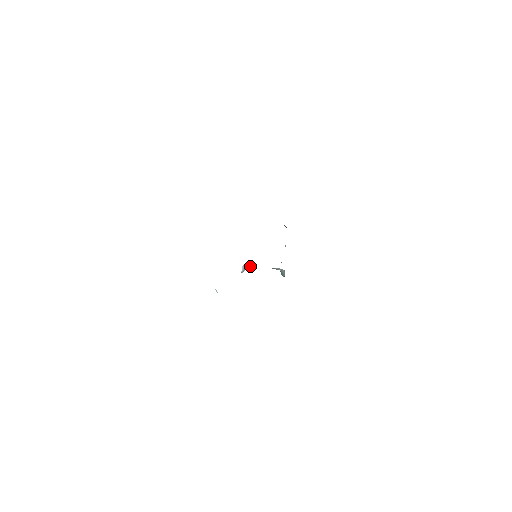
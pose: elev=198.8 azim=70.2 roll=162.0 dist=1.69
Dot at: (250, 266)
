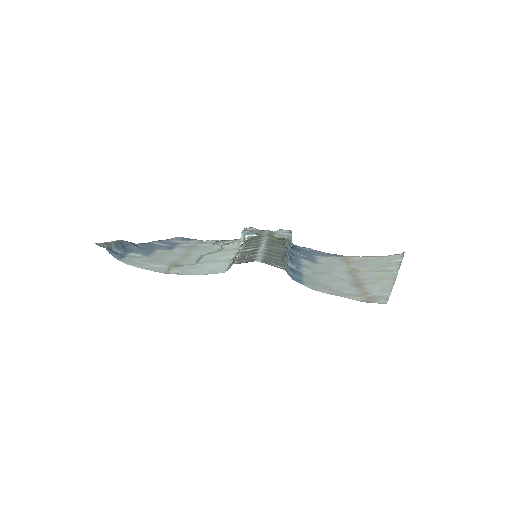
Dot at: (250, 235)
